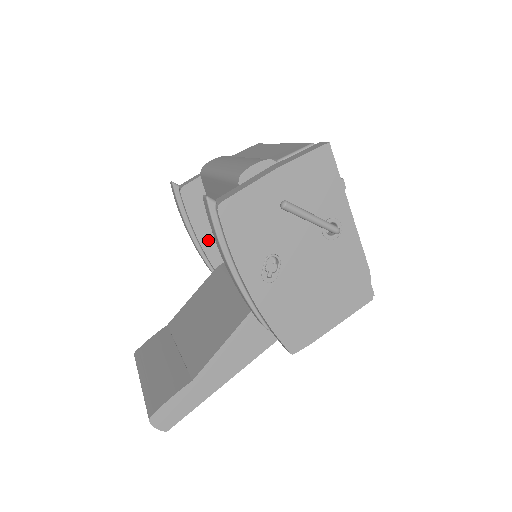
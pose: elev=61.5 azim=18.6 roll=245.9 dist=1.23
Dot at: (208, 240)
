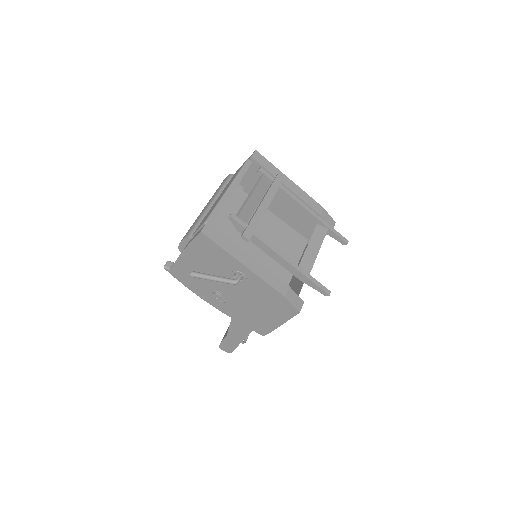
Dot at: occluded
